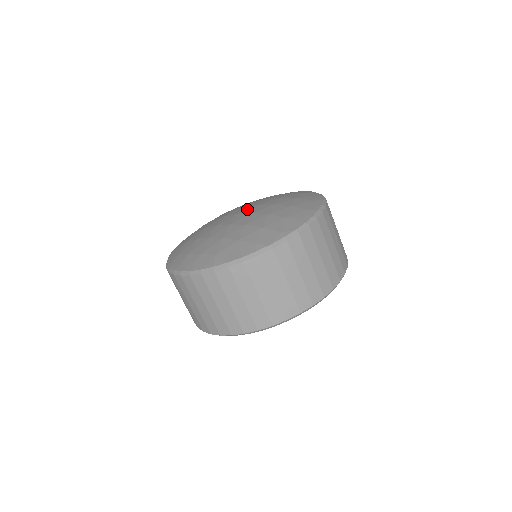
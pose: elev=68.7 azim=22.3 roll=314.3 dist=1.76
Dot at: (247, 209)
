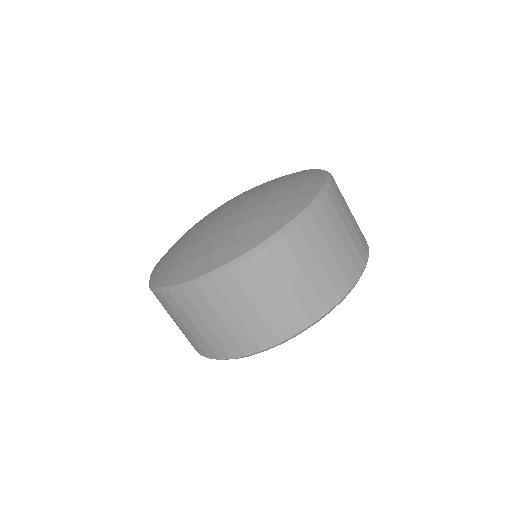
Dot at: (234, 201)
